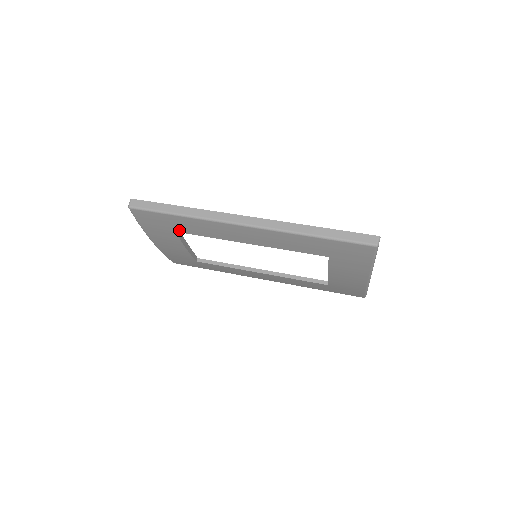
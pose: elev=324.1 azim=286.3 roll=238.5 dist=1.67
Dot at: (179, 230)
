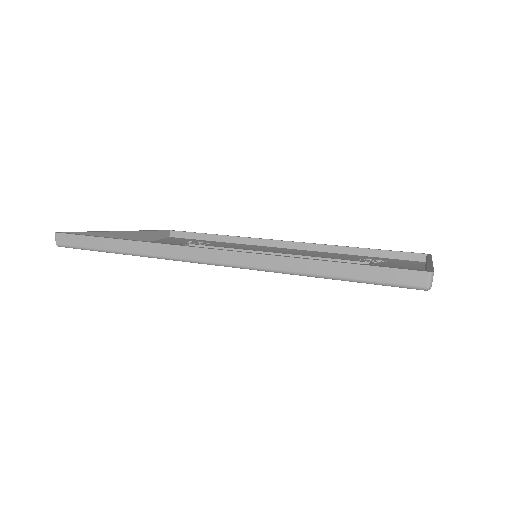
Dot at: occluded
